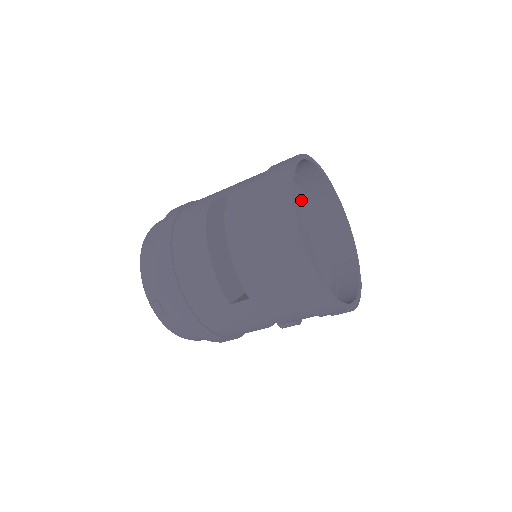
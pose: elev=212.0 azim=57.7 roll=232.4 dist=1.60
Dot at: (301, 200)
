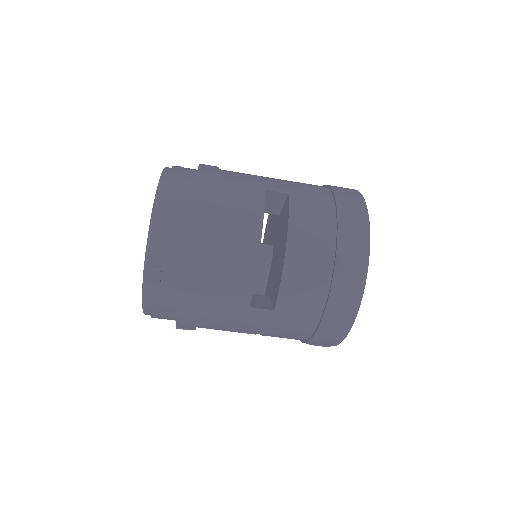
Dot at: occluded
